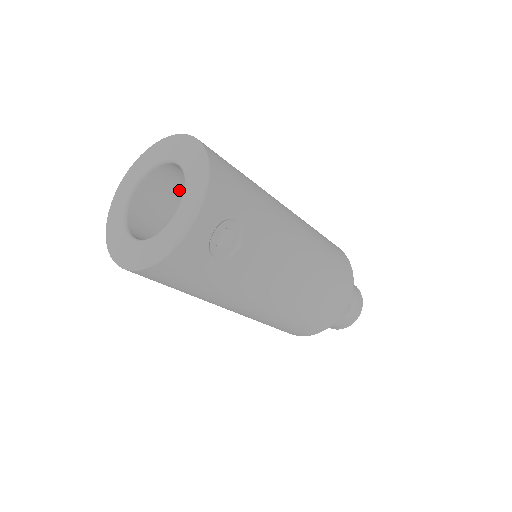
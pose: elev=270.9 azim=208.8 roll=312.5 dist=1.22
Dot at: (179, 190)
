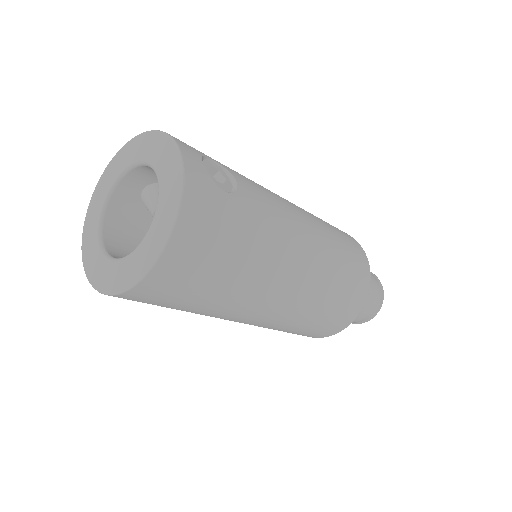
Dot at: (142, 230)
